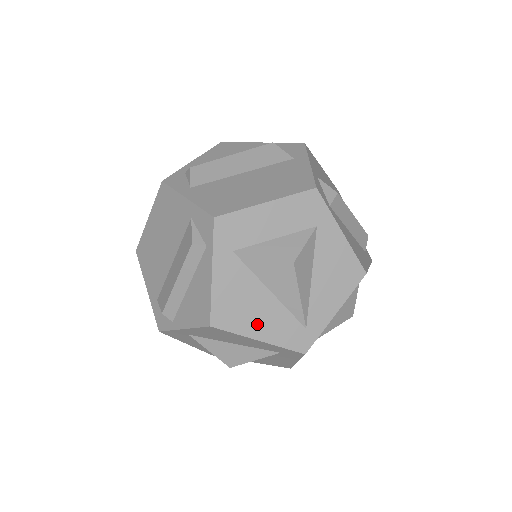
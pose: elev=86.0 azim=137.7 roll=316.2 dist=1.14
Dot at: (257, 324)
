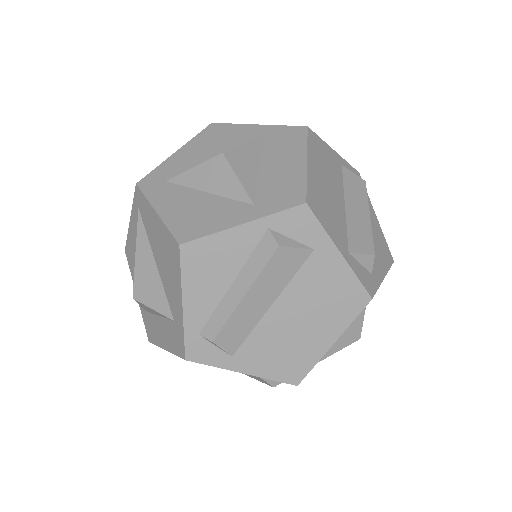
Dot at: occluded
